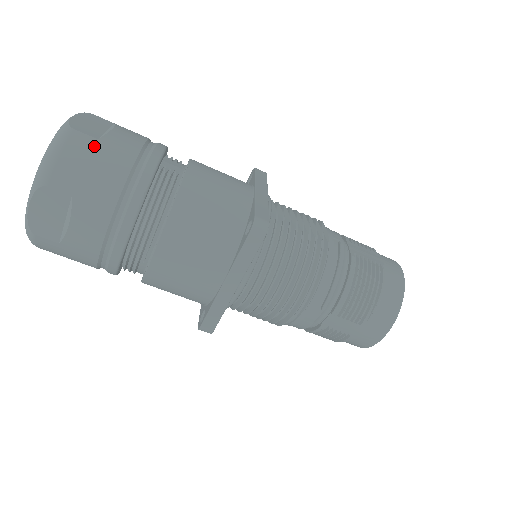
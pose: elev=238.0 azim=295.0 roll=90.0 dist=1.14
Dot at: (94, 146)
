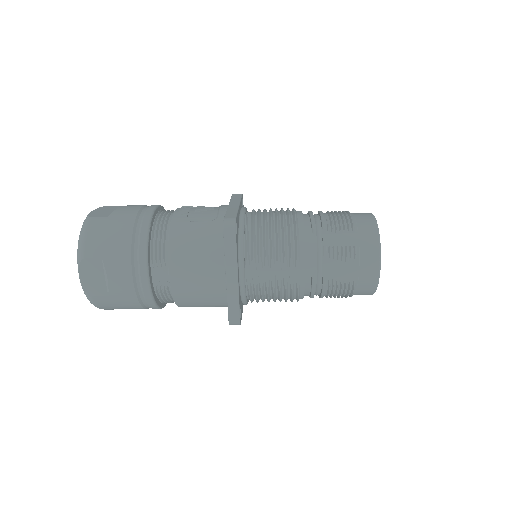
Dot at: (110, 301)
